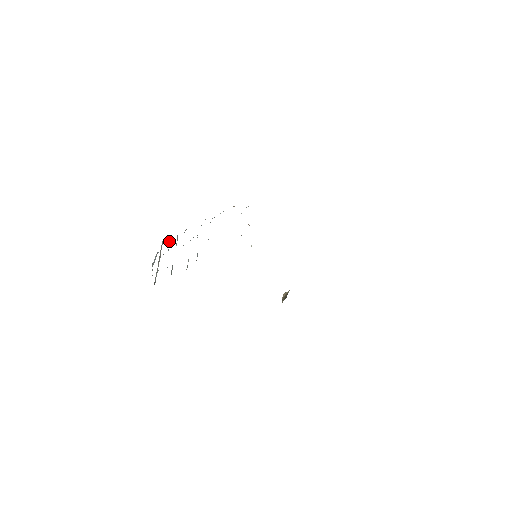
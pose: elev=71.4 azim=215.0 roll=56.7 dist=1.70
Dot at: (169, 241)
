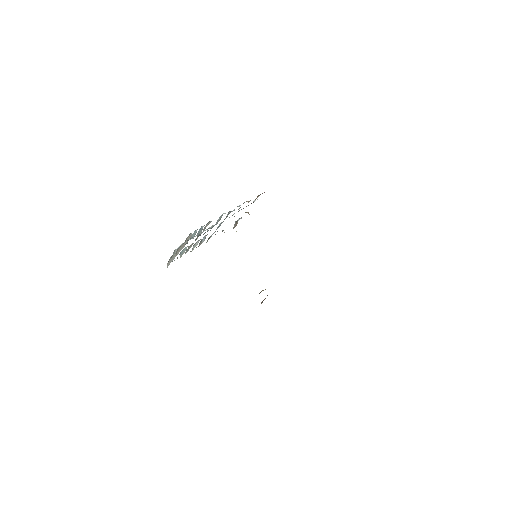
Dot at: (194, 232)
